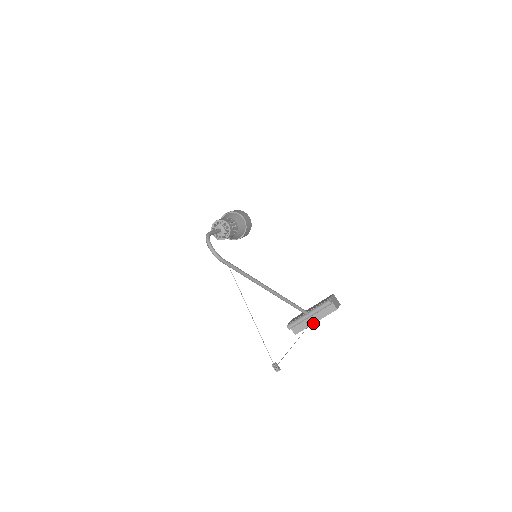
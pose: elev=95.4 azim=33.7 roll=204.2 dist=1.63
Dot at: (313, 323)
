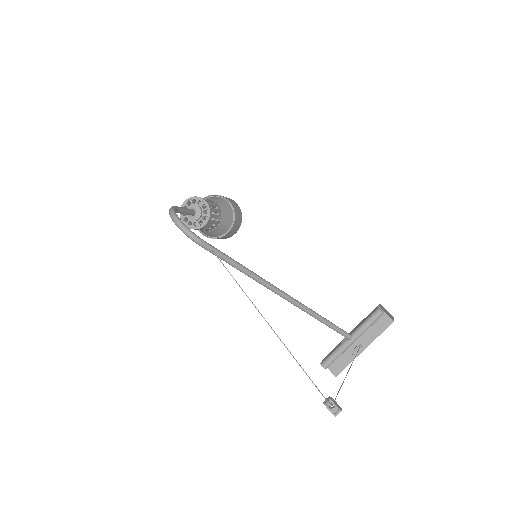
Dot at: (360, 351)
